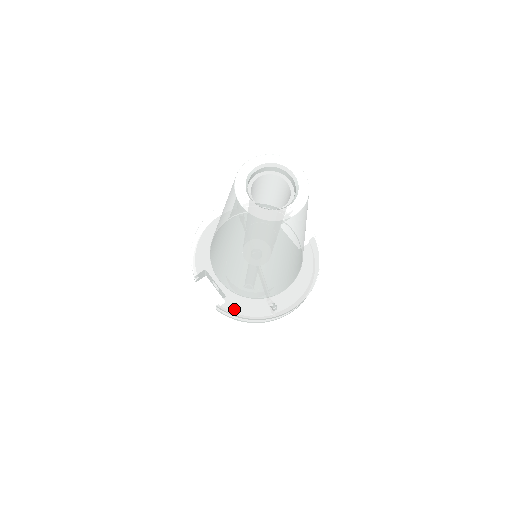
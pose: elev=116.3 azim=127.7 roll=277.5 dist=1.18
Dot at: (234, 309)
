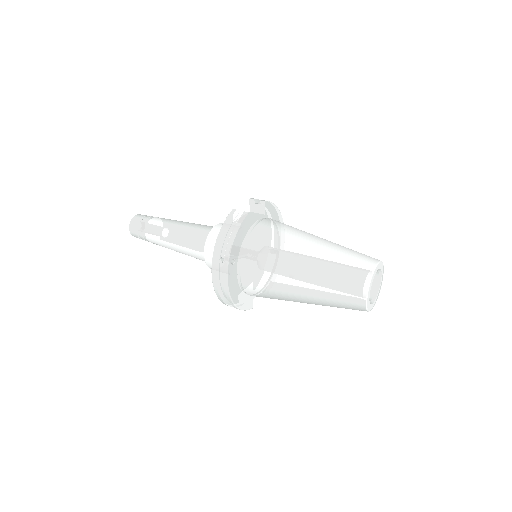
Dot at: occluded
